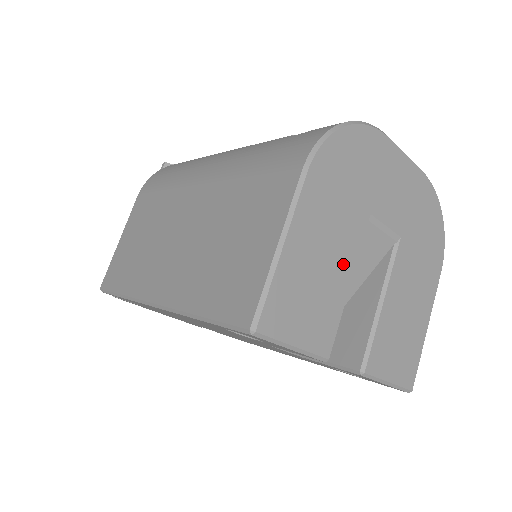
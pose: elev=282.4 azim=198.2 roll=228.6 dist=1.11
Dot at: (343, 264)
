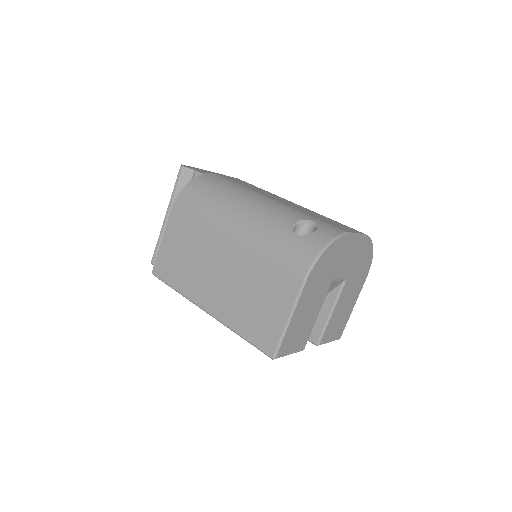
Dot at: (316, 309)
